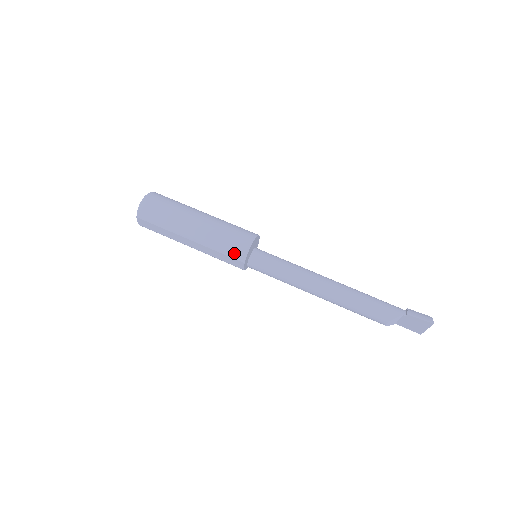
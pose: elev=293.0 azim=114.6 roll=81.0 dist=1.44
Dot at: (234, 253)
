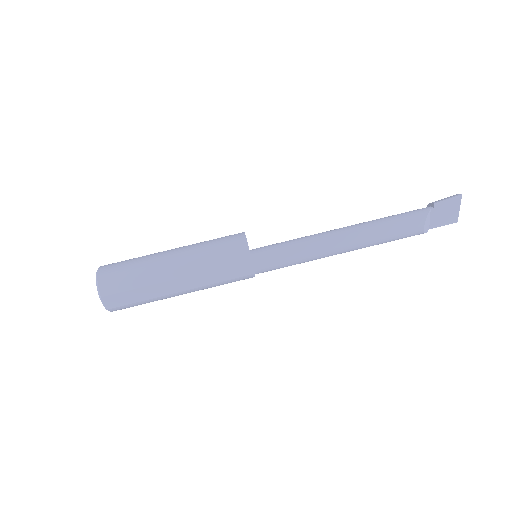
Dot at: (234, 257)
